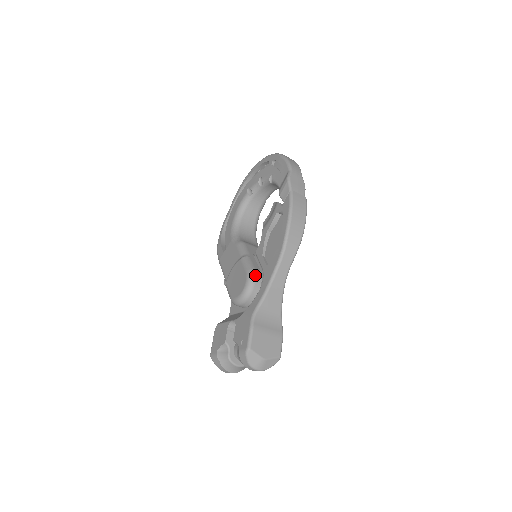
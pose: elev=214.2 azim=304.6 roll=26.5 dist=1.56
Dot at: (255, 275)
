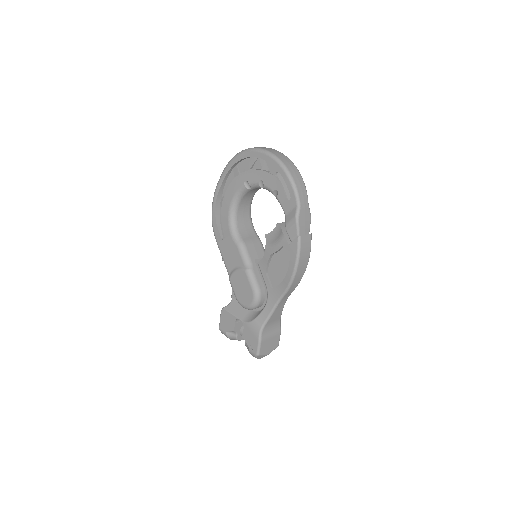
Dot at: (260, 295)
